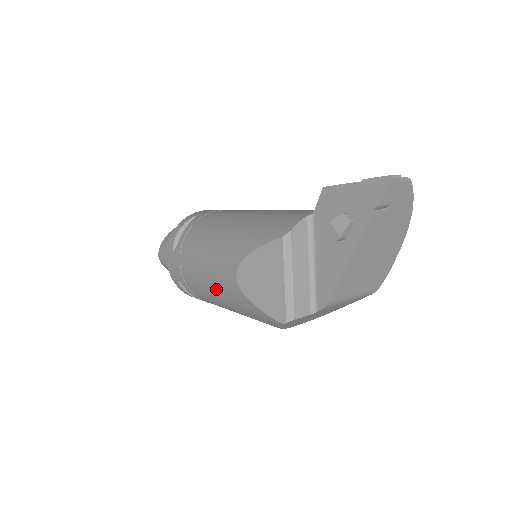
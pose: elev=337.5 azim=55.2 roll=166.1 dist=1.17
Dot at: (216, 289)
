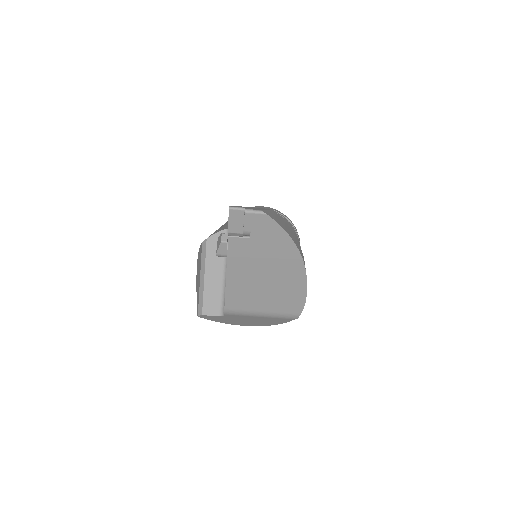
Dot at: occluded
